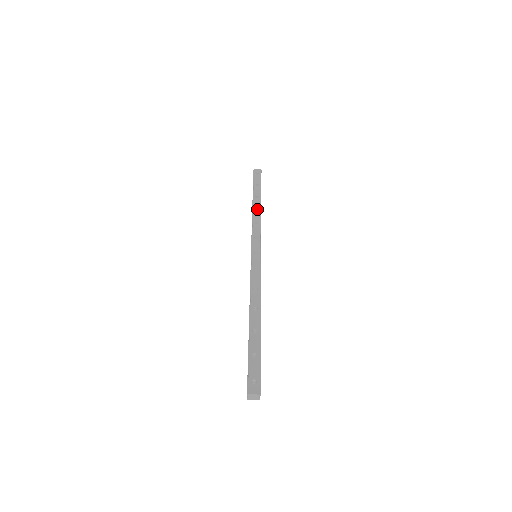
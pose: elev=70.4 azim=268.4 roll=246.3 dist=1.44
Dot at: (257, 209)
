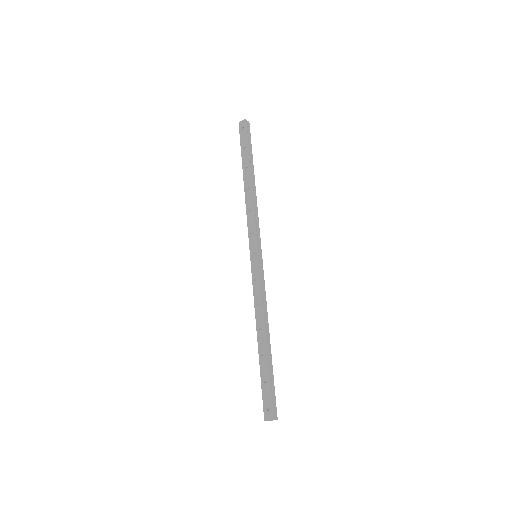
Dot at: (249, 188)
